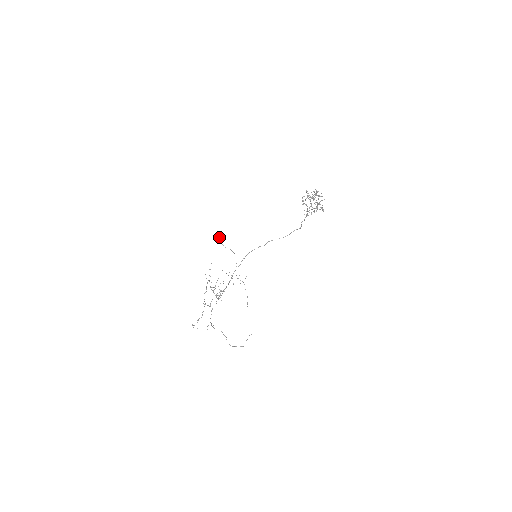
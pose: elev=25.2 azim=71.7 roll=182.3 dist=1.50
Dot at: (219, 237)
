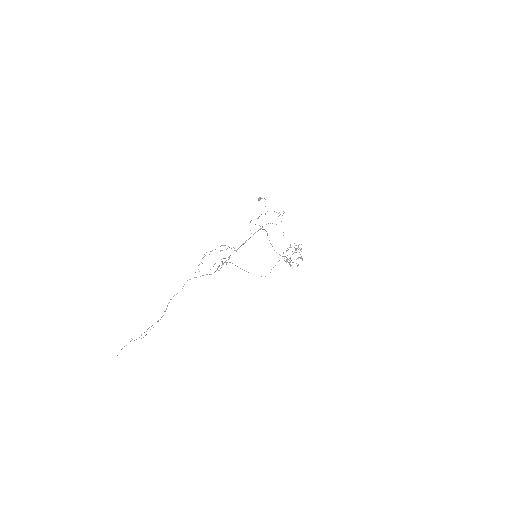
Dot at: occluded
